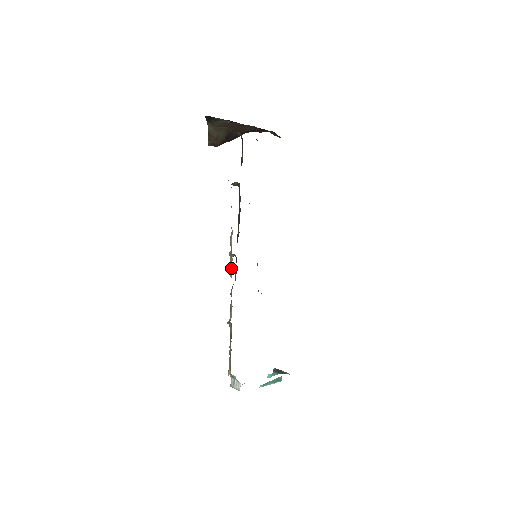
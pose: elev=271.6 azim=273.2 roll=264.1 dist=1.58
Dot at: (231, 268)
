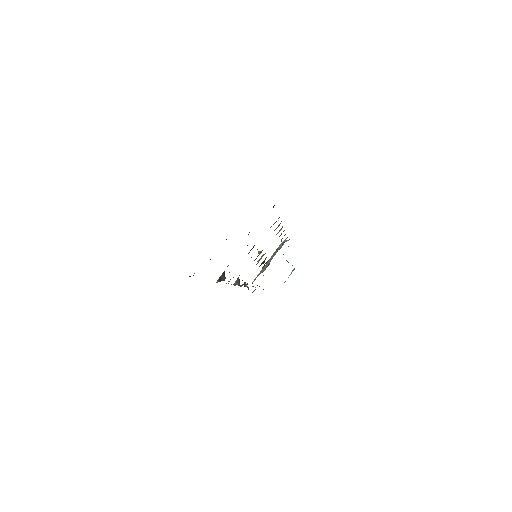
Dot at: occluded
